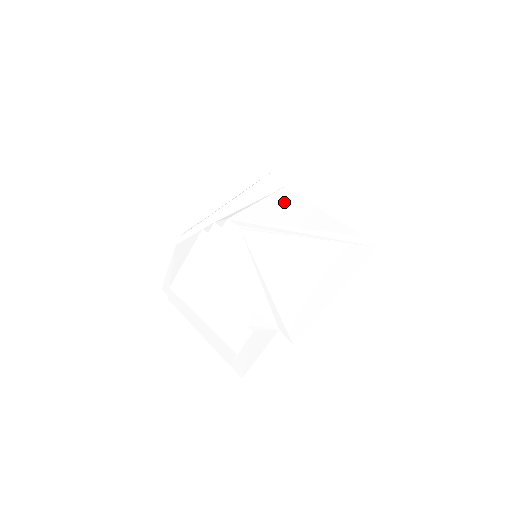
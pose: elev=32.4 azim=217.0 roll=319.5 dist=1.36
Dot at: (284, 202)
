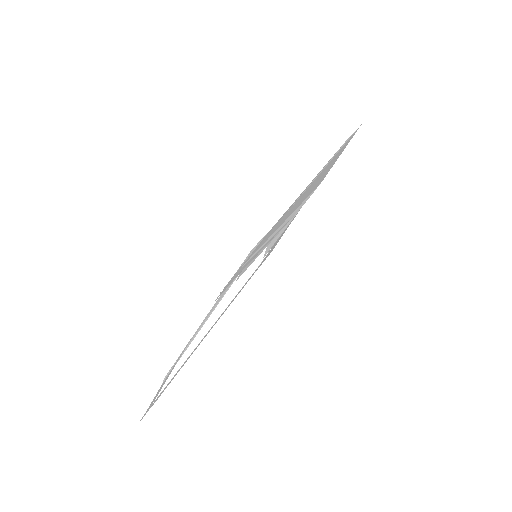
Dot at: (271, 229)
